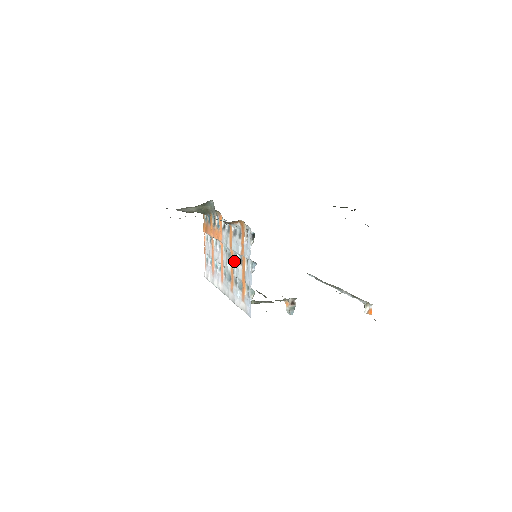
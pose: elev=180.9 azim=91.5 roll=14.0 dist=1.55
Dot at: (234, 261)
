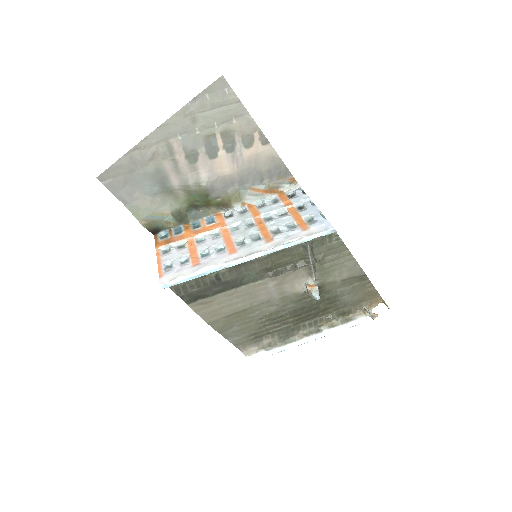
Dot at: (267, 221)
